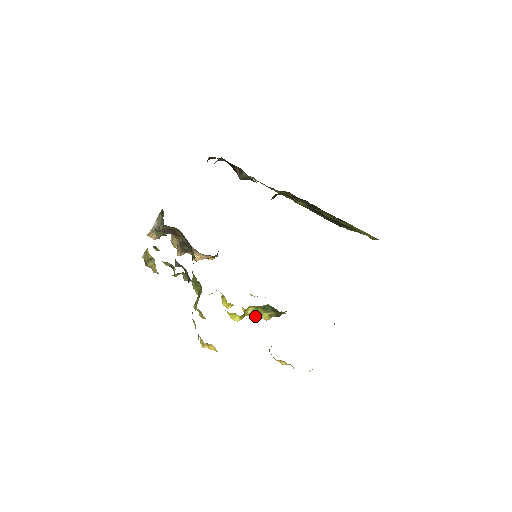
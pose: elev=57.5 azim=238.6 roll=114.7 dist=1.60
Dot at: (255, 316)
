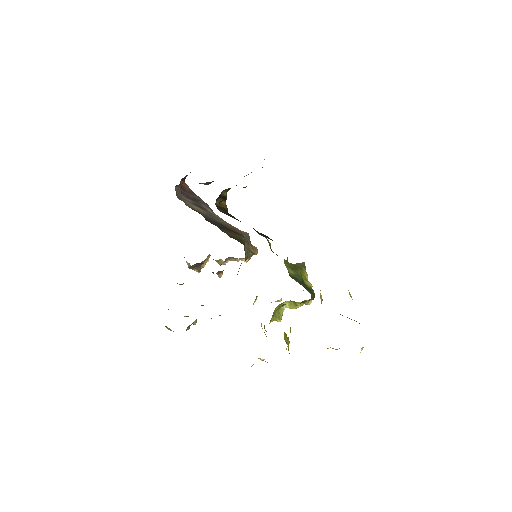
Dot at: (296, 307)
